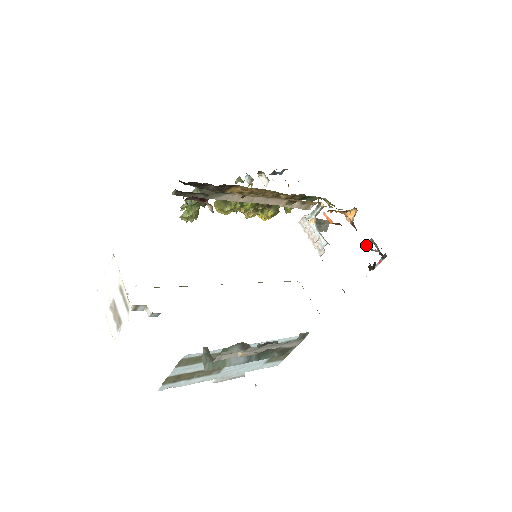
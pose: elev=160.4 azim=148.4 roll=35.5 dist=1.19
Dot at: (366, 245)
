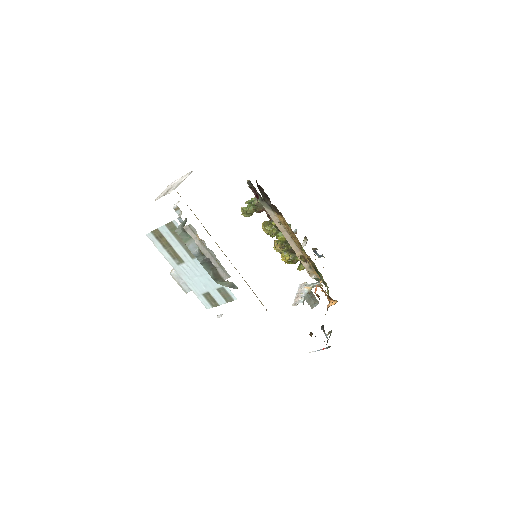
Dot at: (323, 326)
